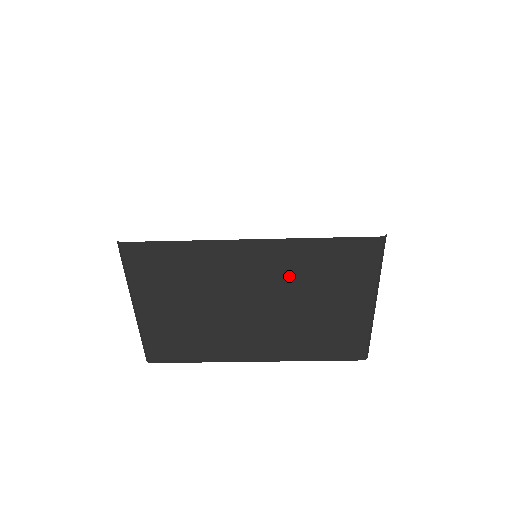
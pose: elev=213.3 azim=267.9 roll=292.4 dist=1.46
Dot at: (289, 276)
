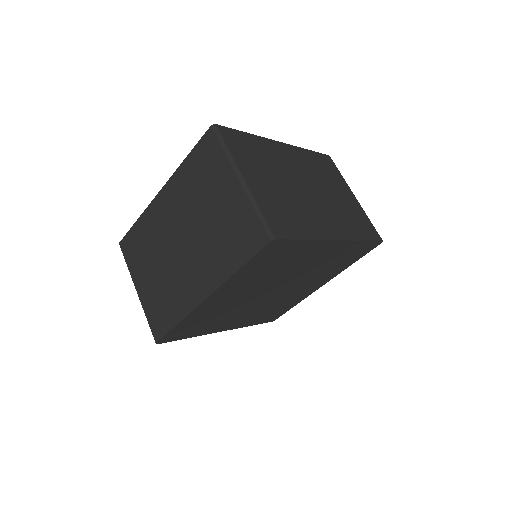
Dot at: (186, 201)
